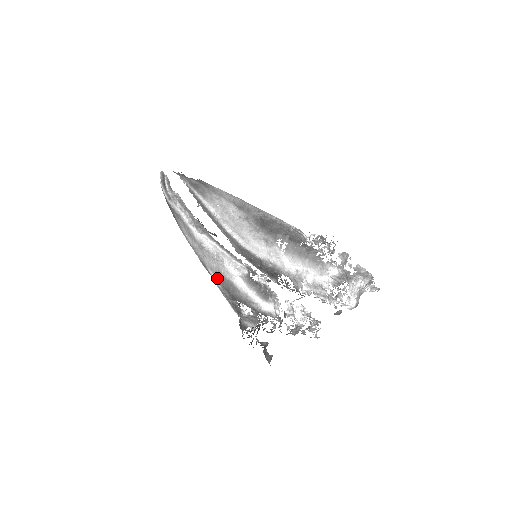
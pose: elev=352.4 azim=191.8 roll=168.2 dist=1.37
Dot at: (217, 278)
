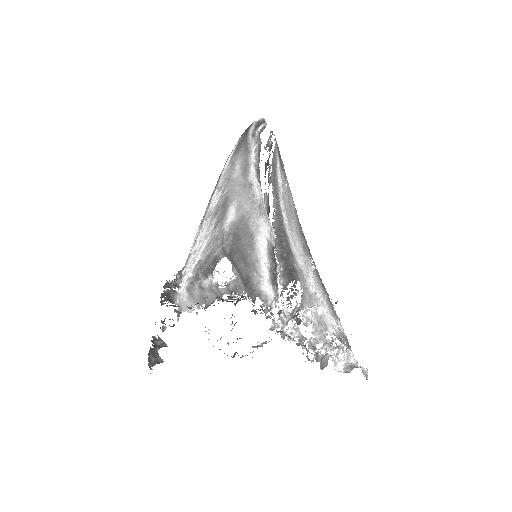
Dot at: (236, 220)
